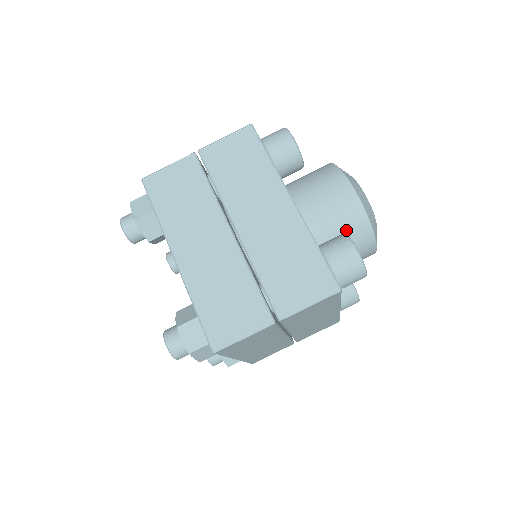
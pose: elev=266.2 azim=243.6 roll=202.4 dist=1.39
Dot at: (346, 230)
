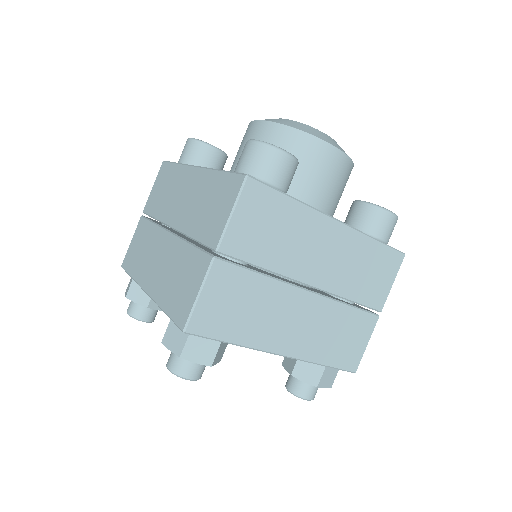
Dot at: occluded
